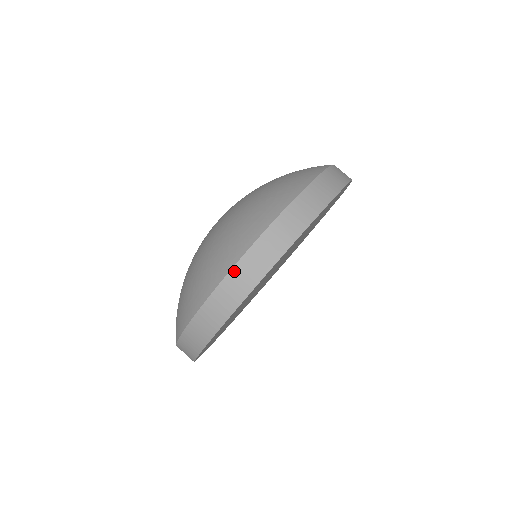
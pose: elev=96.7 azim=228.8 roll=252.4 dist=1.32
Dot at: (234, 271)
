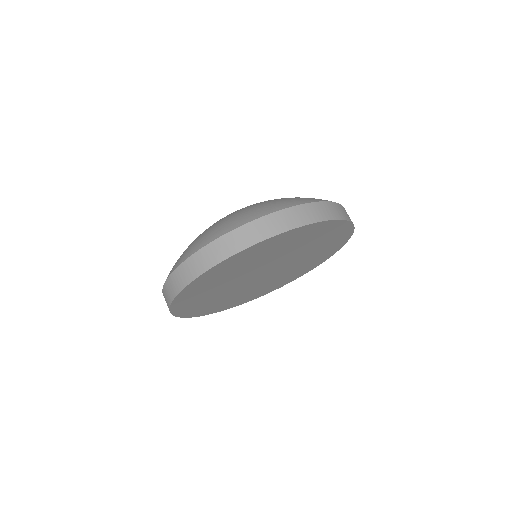
Dot at: (164, 287)
